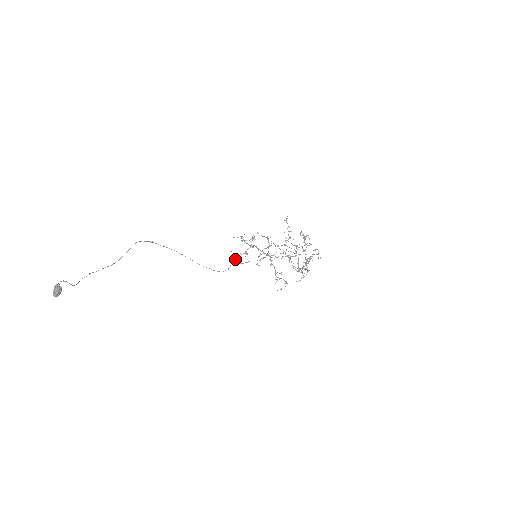
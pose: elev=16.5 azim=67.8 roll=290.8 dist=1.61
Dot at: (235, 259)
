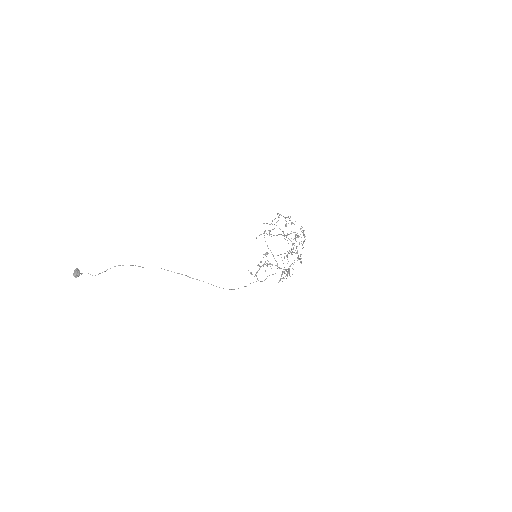
Dot at: occluded
